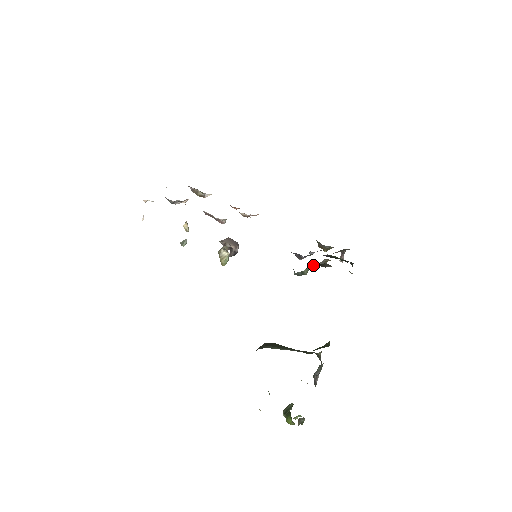
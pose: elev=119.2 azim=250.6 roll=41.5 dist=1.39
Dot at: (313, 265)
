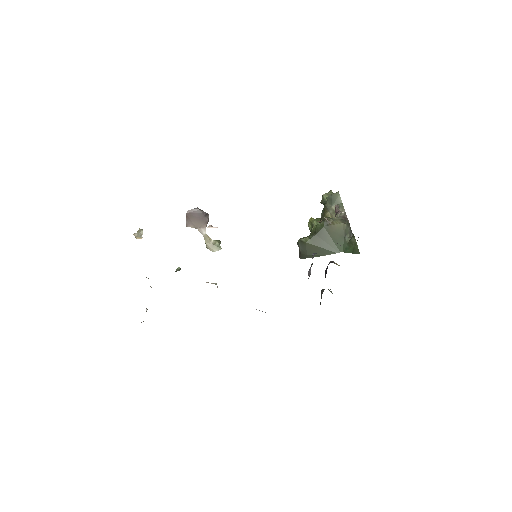
Dot at: occluded
